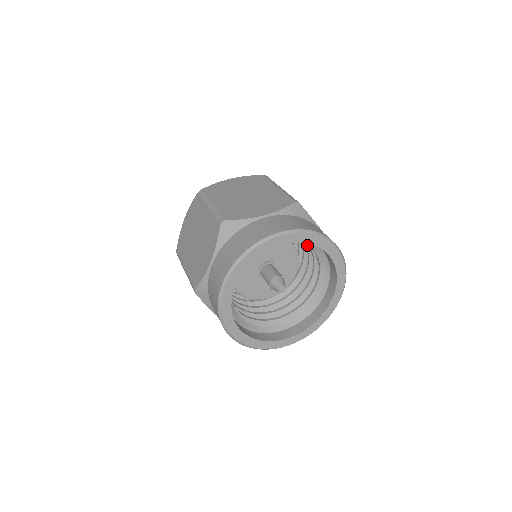
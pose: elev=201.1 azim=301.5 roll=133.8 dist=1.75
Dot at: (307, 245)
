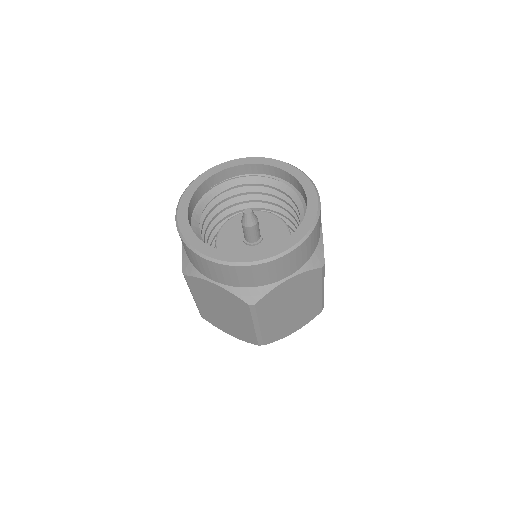
Dot at: (283, 206)
